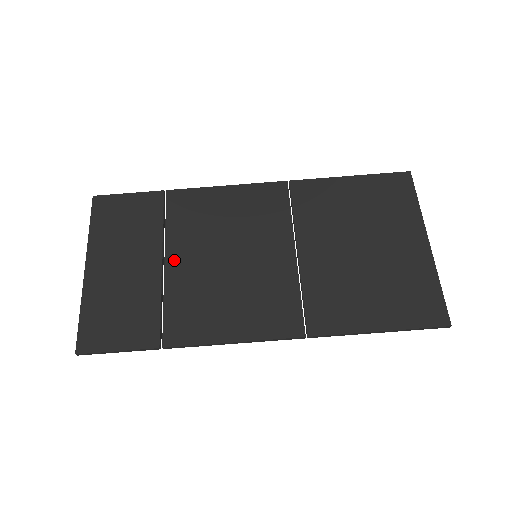
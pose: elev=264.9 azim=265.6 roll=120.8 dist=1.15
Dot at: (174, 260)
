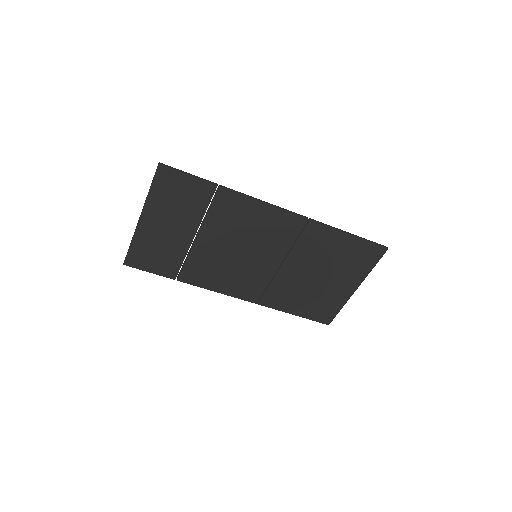
Dot at: (203, 239)
